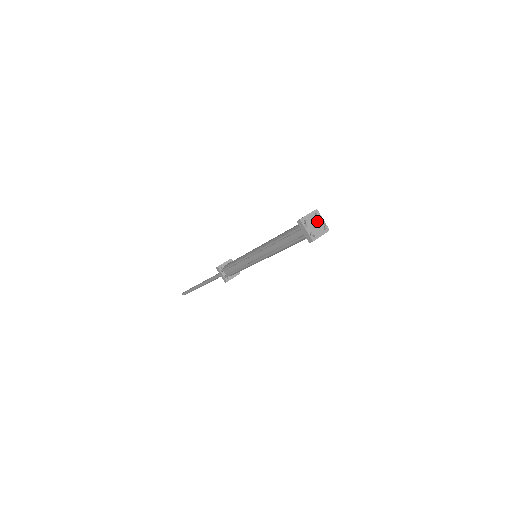
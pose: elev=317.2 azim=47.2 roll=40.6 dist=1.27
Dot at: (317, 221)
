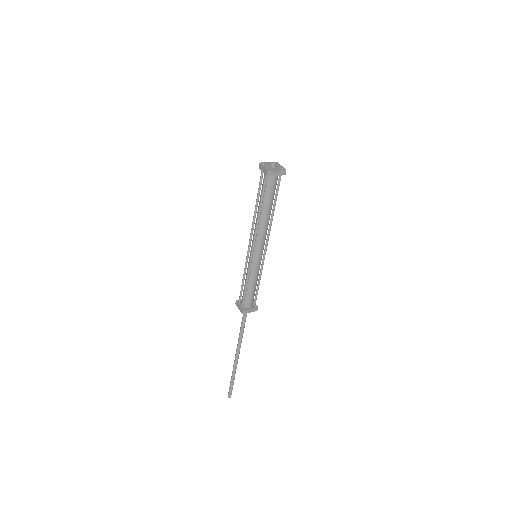
Dot at: (275, 165)
